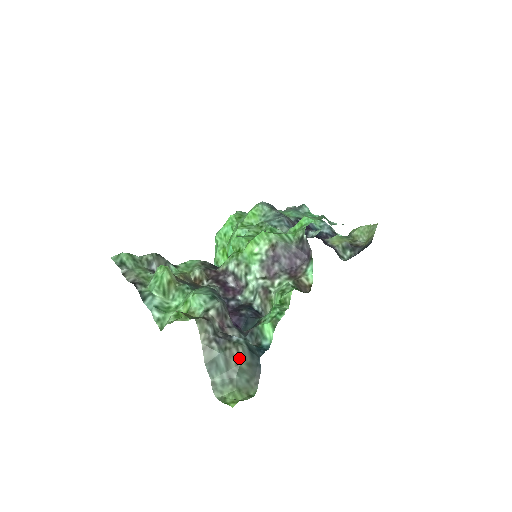
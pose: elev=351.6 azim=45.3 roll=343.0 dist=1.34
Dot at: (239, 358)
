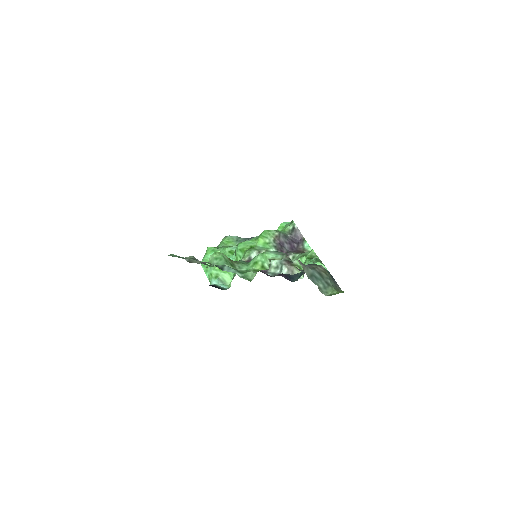
Dot at: (325, 271)
